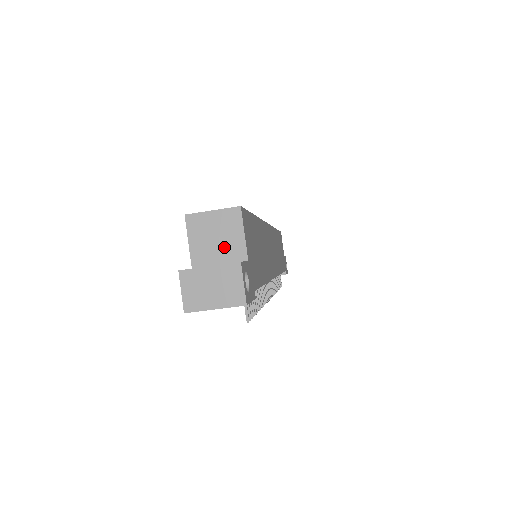
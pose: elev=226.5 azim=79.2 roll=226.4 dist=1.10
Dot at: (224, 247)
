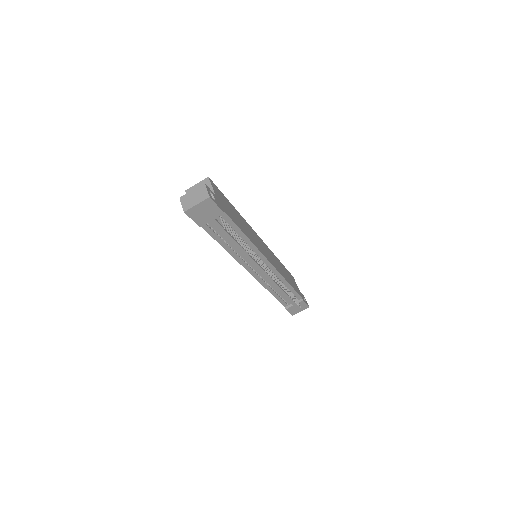
Dot at: occluded
